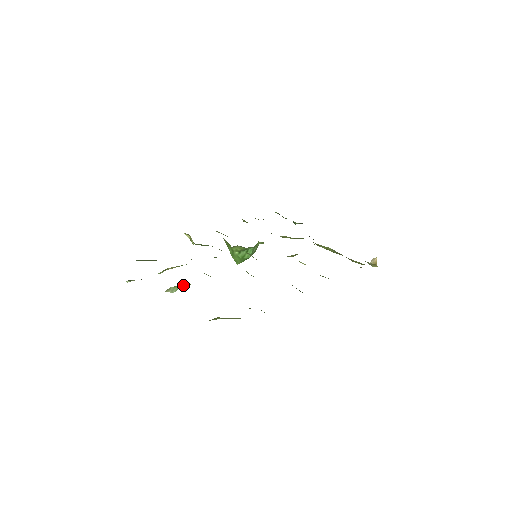
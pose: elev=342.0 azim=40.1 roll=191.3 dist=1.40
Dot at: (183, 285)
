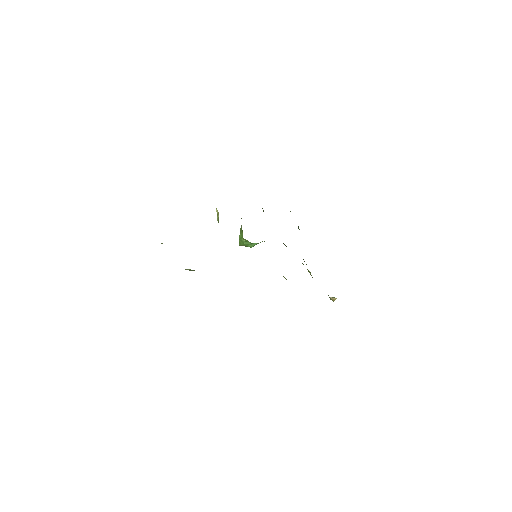
Dot at: occluded
